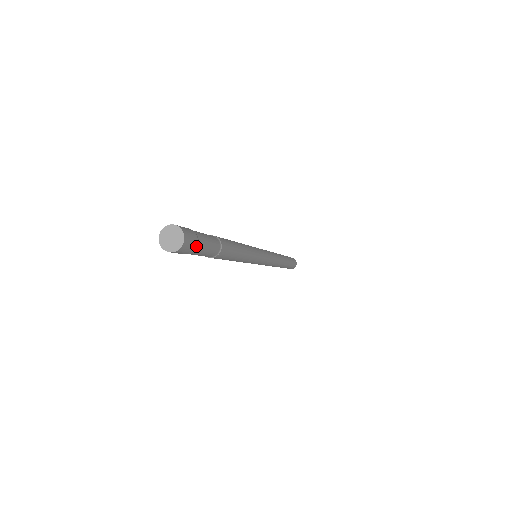
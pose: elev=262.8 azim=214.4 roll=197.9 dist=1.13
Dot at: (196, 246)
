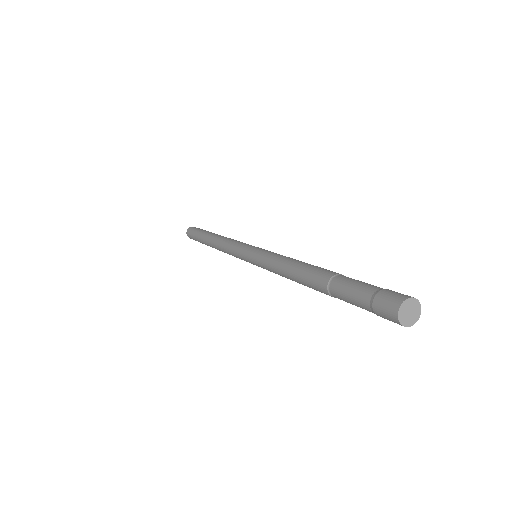
Dot at: occluded
